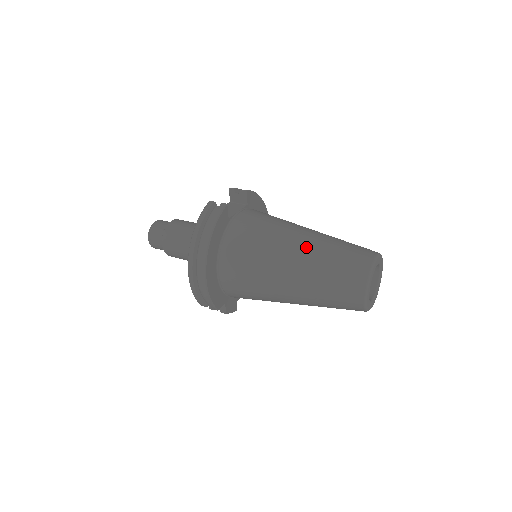
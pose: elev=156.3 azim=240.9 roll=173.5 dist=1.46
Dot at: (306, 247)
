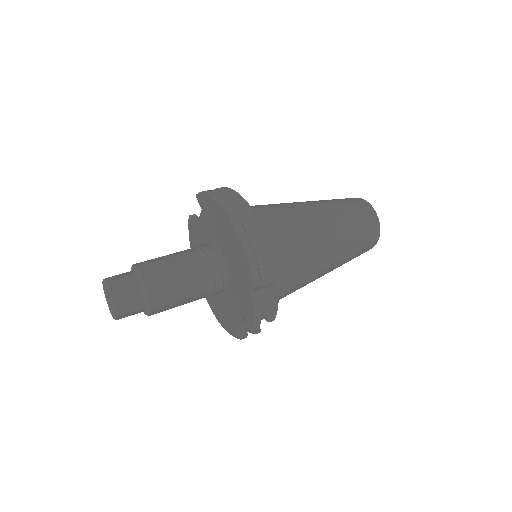
Dot at: (306, 201)
